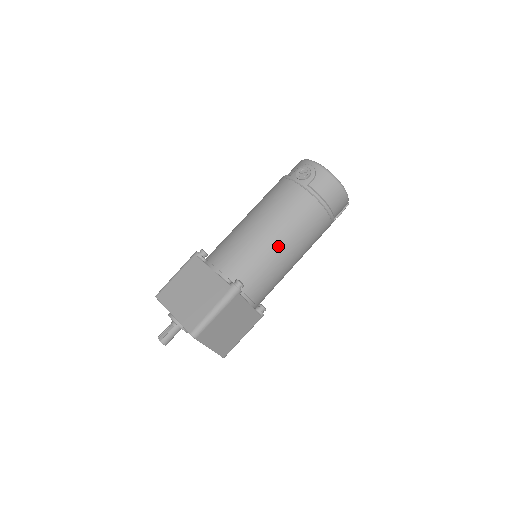
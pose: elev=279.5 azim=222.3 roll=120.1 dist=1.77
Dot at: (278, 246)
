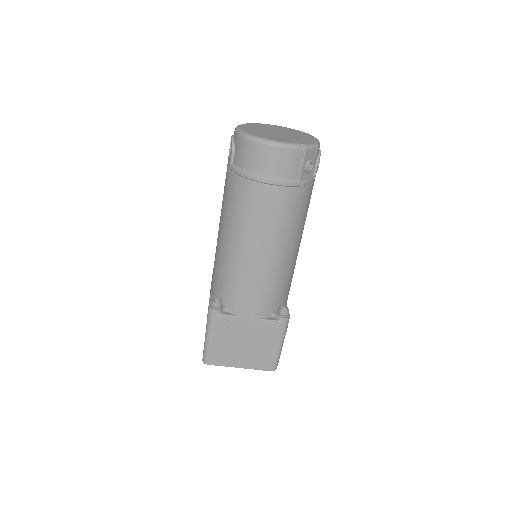
Dot at: (233, 249)
